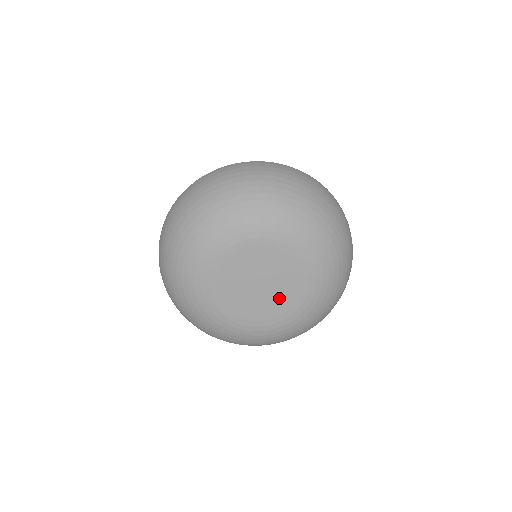
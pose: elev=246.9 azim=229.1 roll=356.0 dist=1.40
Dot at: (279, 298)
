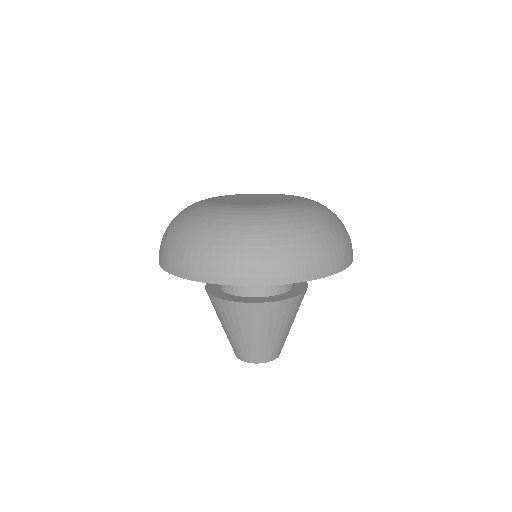
Dot at: (260, 202)
